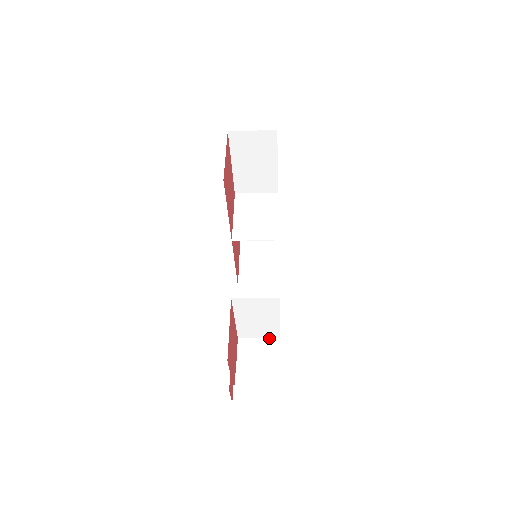
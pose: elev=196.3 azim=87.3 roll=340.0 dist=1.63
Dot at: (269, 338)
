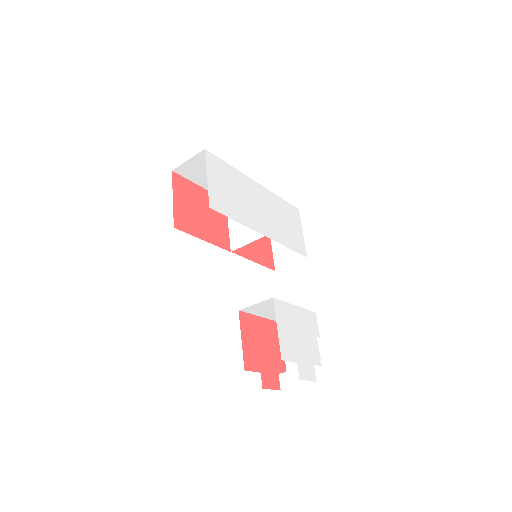
Dot at: occluded
